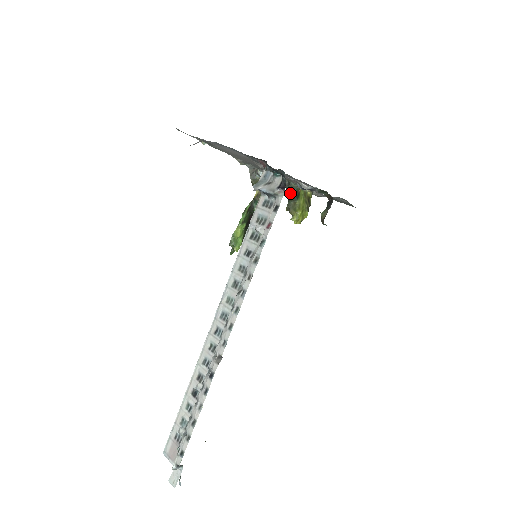
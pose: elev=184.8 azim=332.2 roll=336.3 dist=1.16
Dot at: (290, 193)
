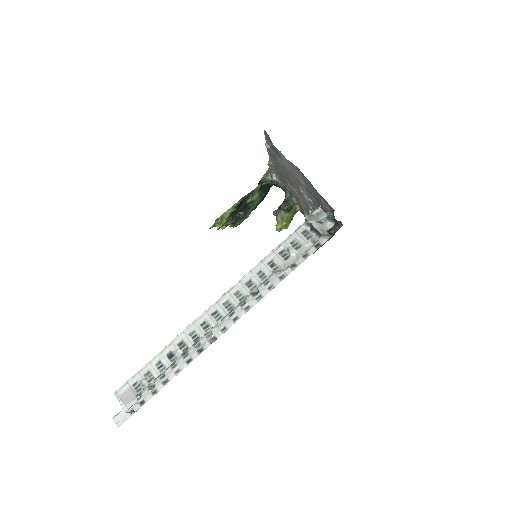
Dot at: (287, 205)
